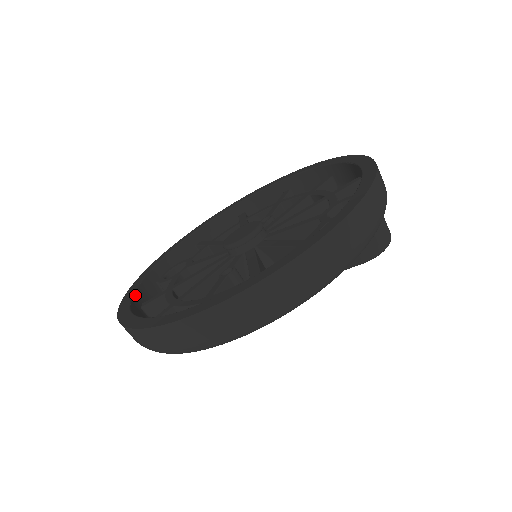
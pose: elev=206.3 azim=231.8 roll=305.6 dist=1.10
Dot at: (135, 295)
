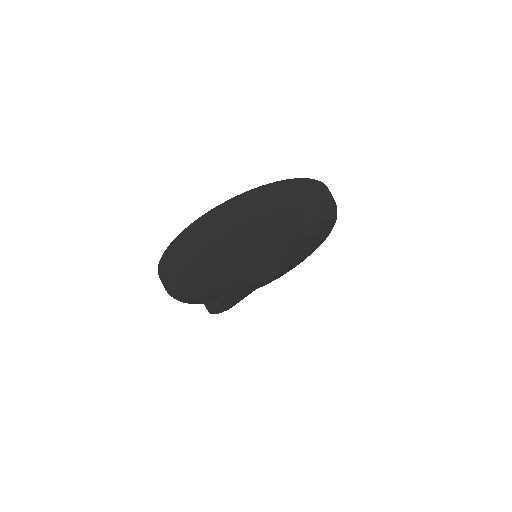
Dot at: occluded
